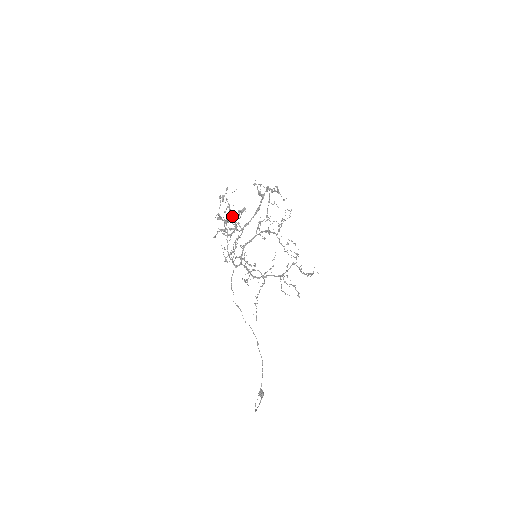
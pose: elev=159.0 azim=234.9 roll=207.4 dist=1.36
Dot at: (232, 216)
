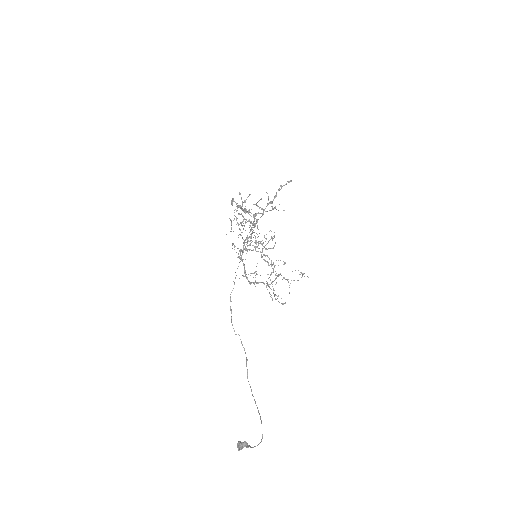
Dot at: (247, 211)
